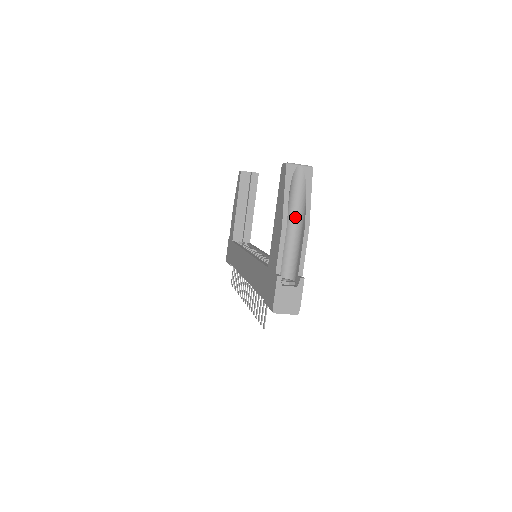
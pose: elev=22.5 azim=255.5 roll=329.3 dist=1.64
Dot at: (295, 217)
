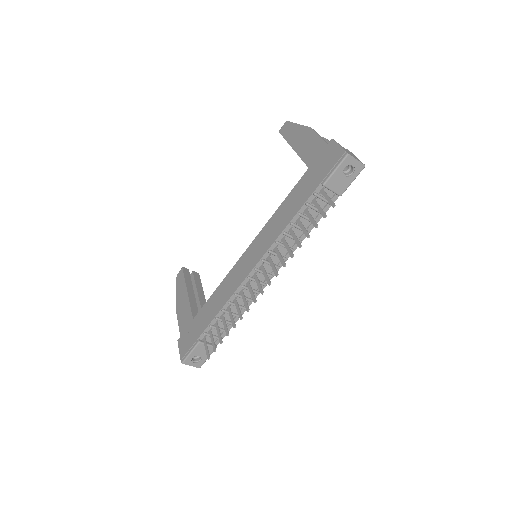
Dot at: occluded
